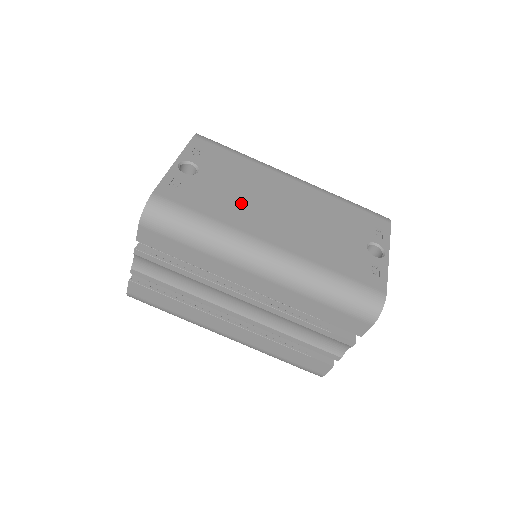
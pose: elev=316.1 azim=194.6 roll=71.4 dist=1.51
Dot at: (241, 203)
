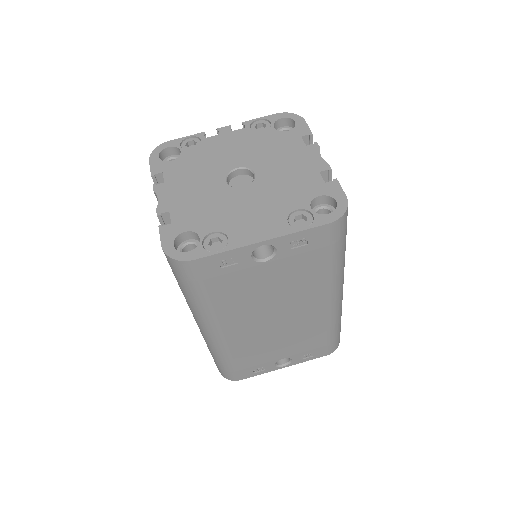
Dot at: (253, 301)
